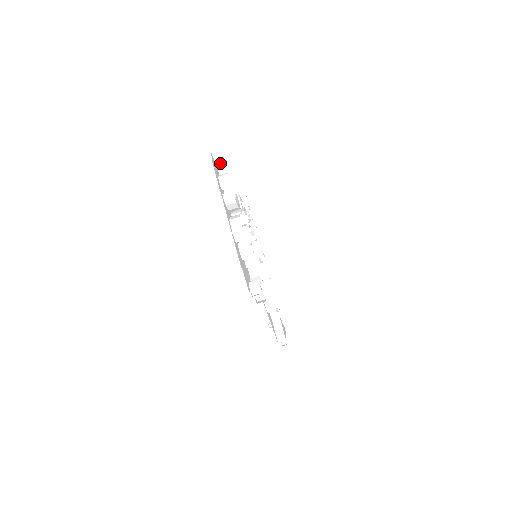
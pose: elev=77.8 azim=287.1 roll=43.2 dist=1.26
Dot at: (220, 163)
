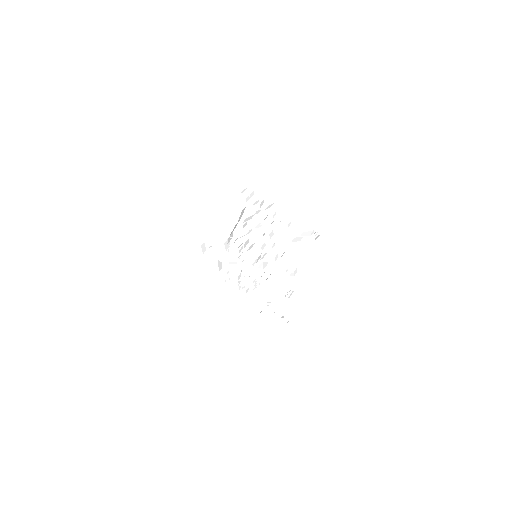
Dot at: (234, 189)
